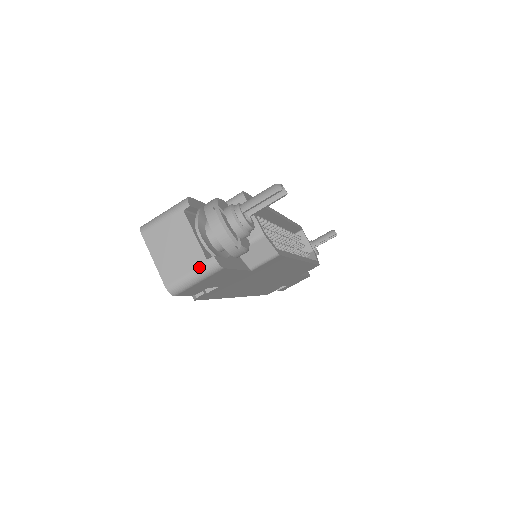
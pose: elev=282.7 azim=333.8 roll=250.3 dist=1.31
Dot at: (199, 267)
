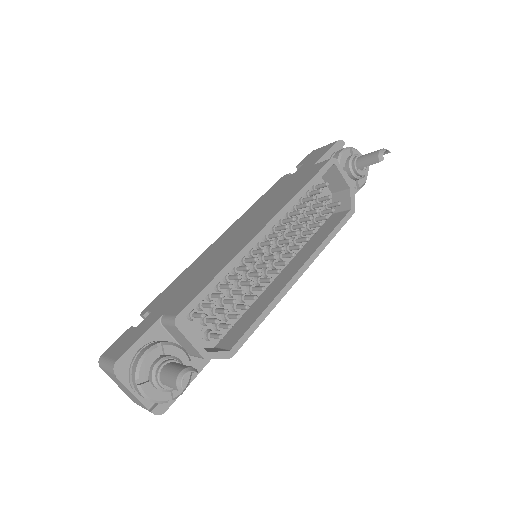
Dot at: occluded
